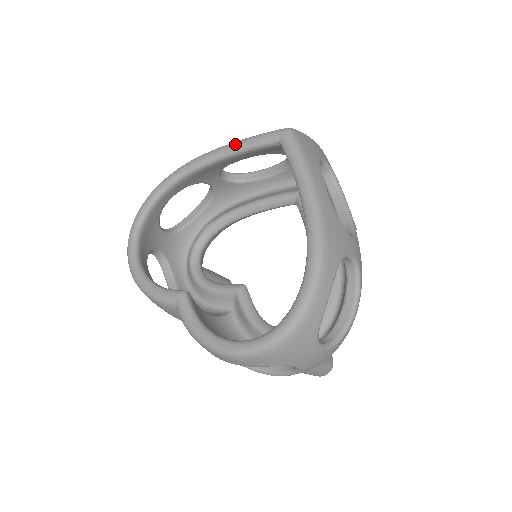
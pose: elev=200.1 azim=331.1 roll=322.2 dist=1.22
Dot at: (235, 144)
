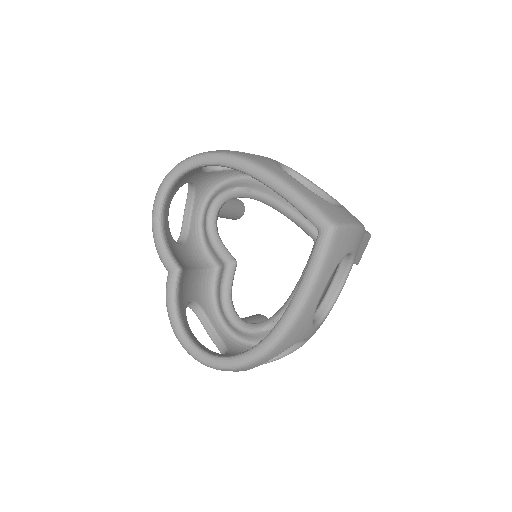
Dot at: (289, 192)
